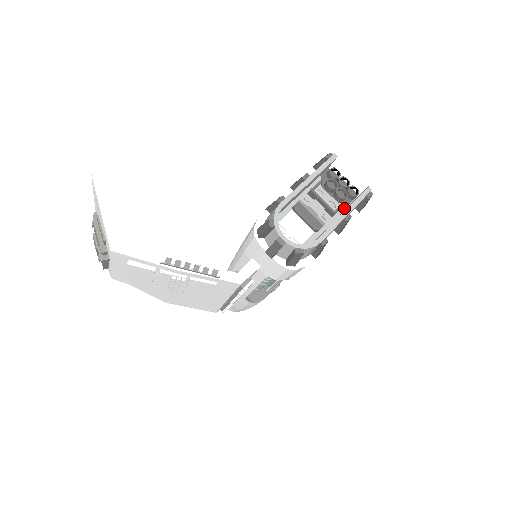
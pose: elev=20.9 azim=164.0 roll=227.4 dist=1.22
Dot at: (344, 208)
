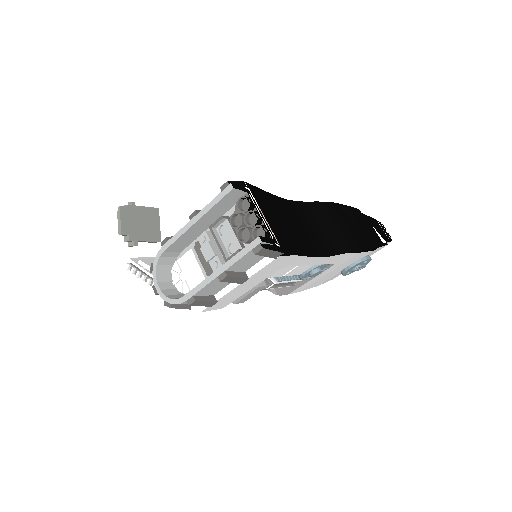
Dot at: occluded
